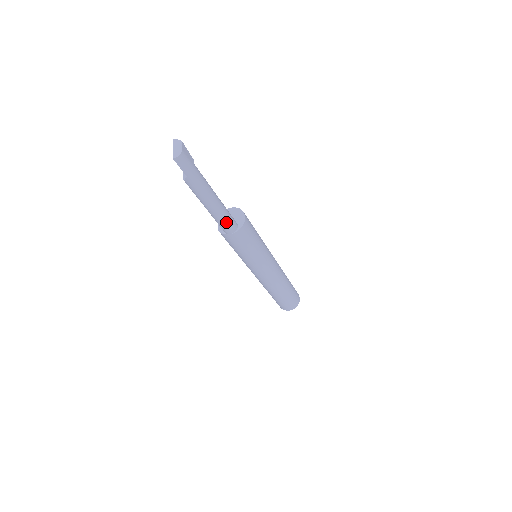
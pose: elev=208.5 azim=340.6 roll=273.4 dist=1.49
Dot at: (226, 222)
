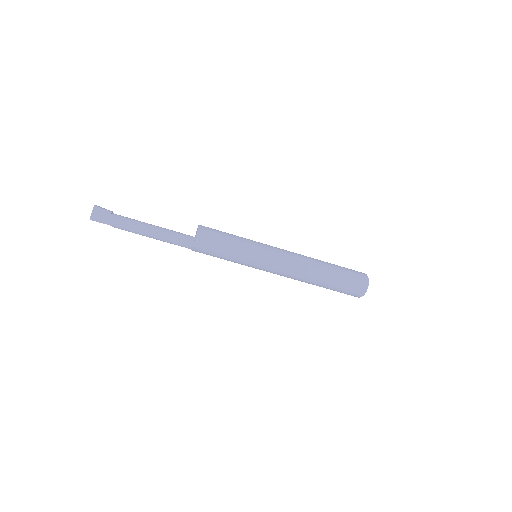
Dot at: (176, 242)
